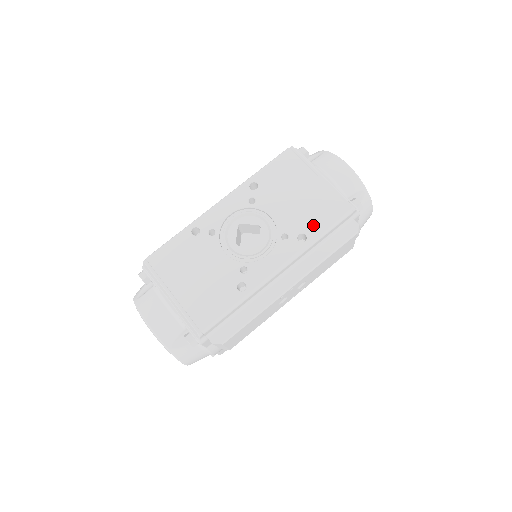
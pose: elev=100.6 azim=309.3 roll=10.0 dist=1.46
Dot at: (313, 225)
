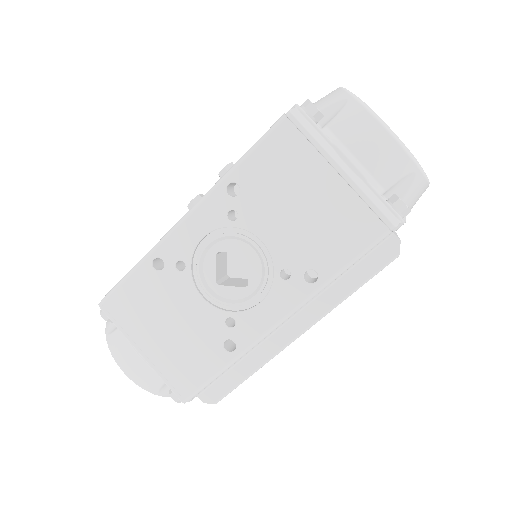
Dot at: (327, 256)
